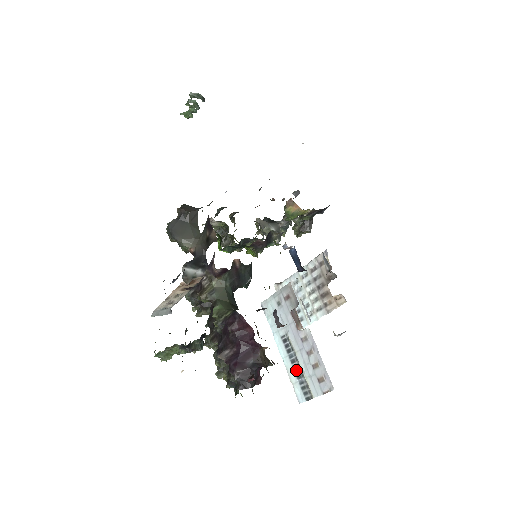
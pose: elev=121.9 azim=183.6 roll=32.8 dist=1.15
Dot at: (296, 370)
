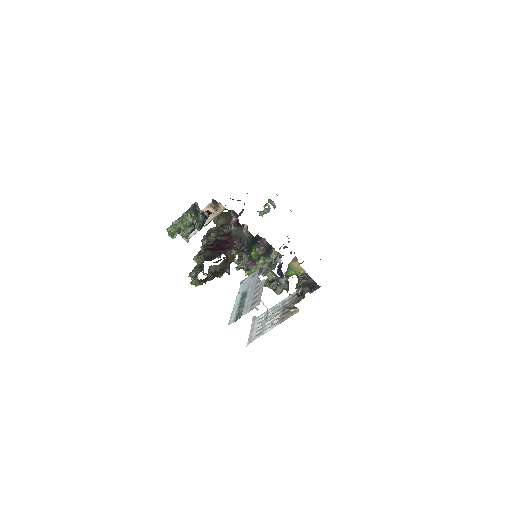
Dot at: (240, 307)
